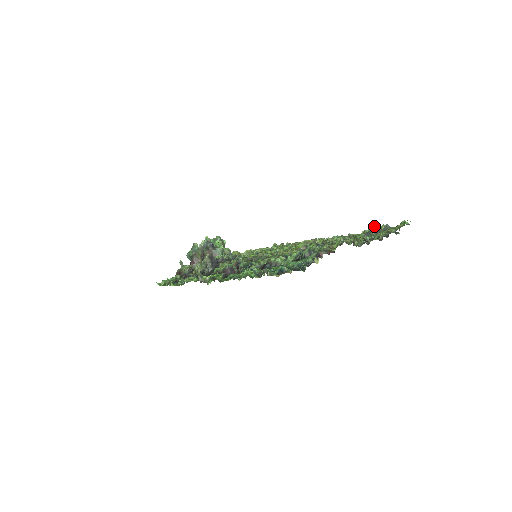
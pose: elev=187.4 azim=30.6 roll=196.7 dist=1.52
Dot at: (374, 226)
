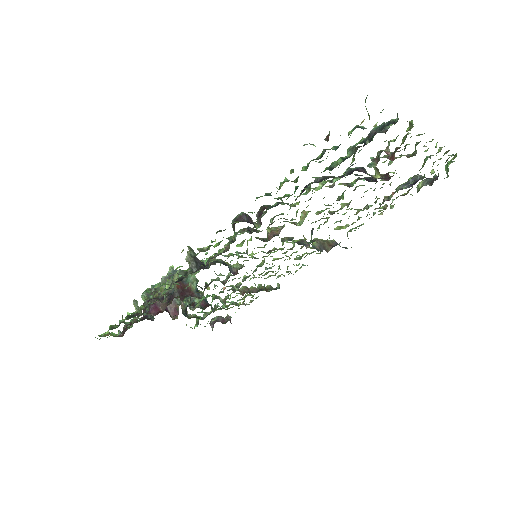
Dot at: occluded
